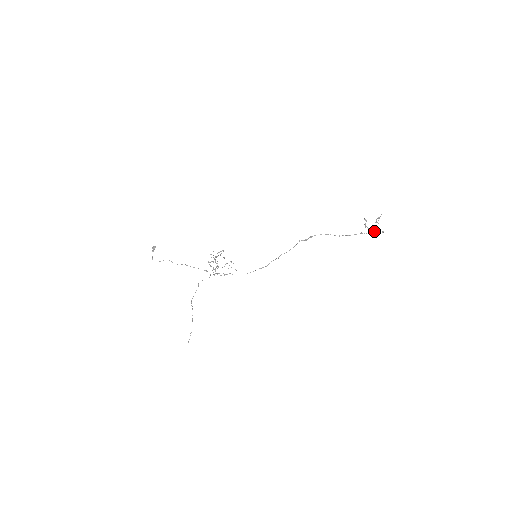
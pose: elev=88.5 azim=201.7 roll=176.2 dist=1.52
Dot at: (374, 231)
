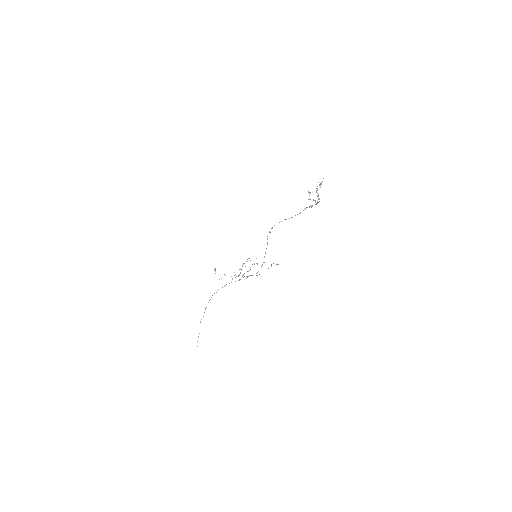
Dot at: (315, 201)
